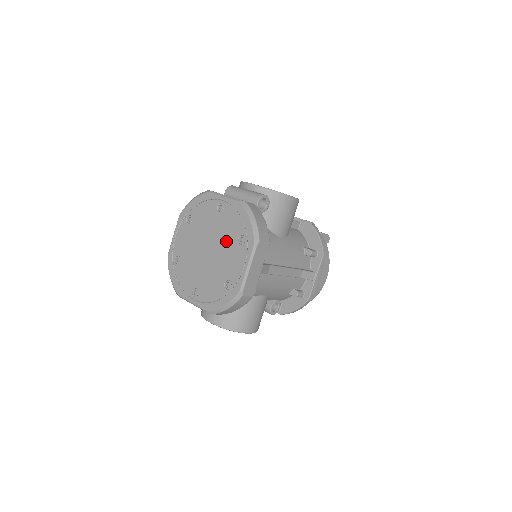
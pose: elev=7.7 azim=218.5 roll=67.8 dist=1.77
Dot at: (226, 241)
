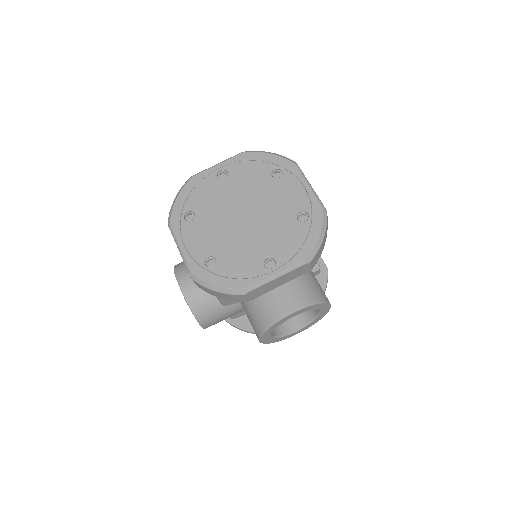
Dot at: (260, 189)
